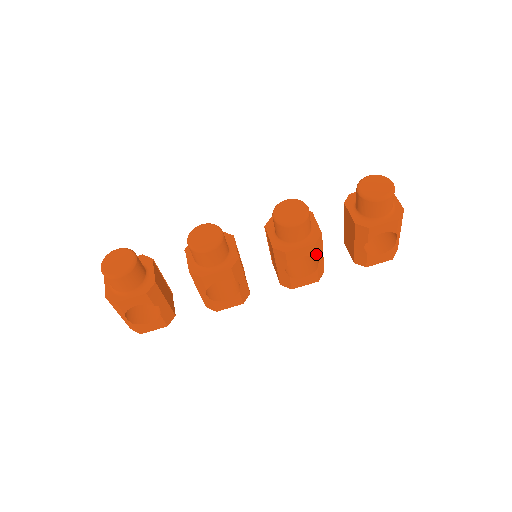
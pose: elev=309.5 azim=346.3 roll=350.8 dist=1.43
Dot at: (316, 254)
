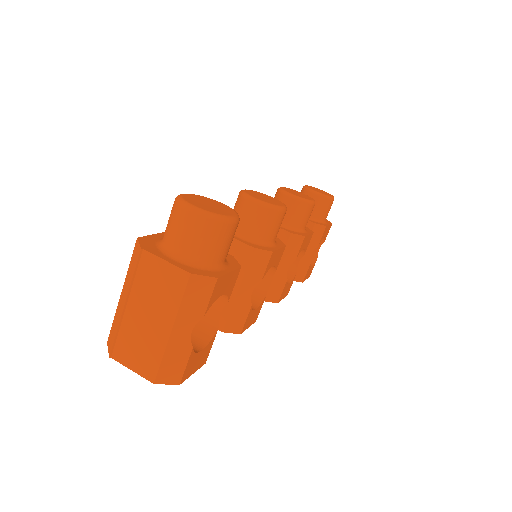
Dot at: (306, 249)
